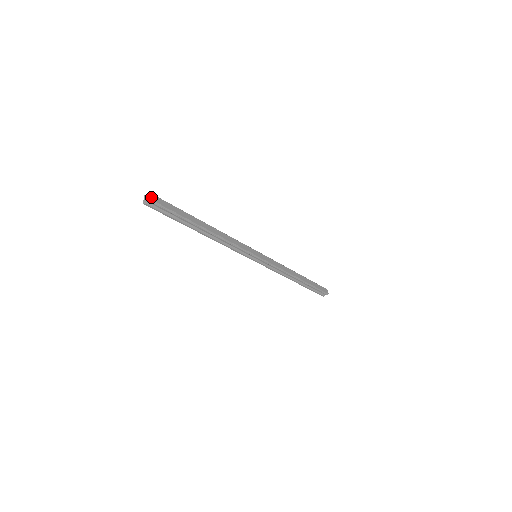
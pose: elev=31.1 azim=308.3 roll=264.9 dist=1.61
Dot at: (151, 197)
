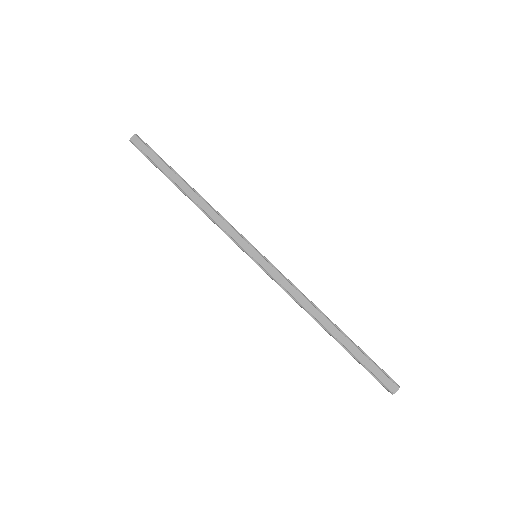
Dot at: (133, 138)
